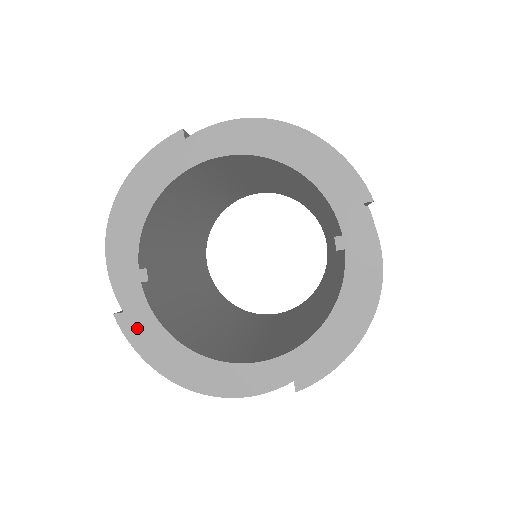
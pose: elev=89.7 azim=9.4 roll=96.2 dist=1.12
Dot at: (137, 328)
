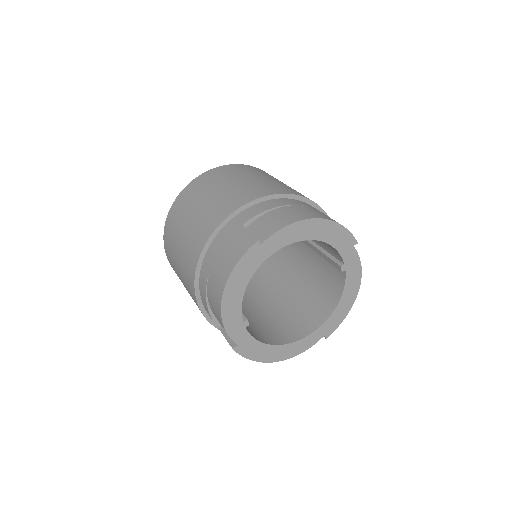
Dot at: (247, 349)
